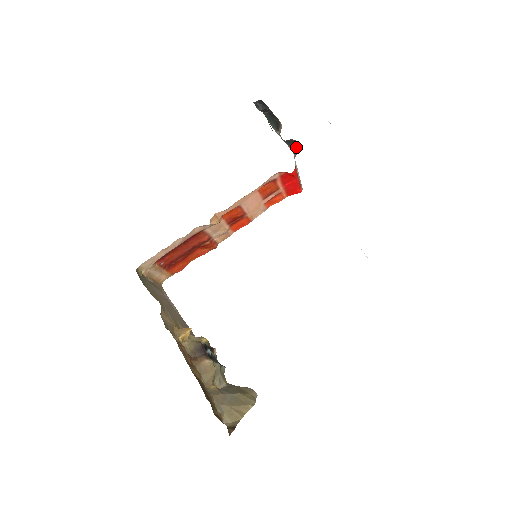
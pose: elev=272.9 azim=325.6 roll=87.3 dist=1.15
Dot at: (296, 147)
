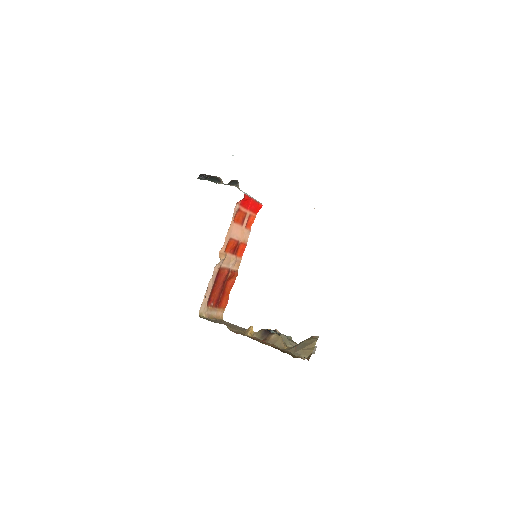
Dot at: (235, 183)
